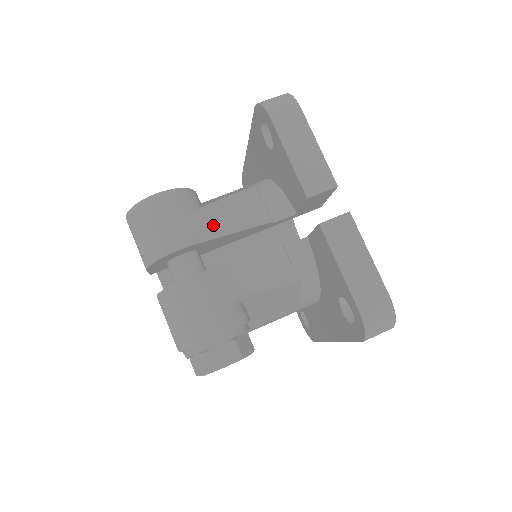
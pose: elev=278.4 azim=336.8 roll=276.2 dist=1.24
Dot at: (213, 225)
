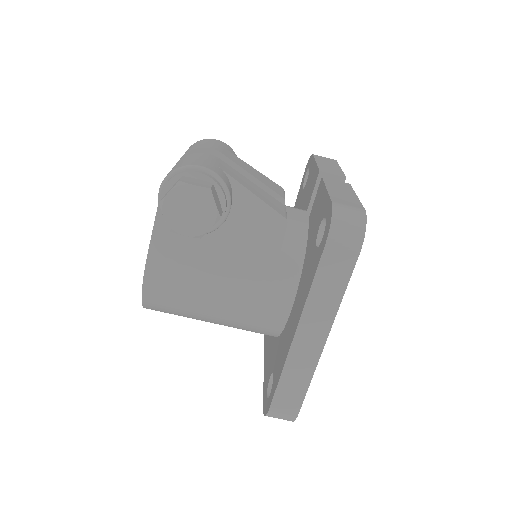
Dot at: (242, 164)
